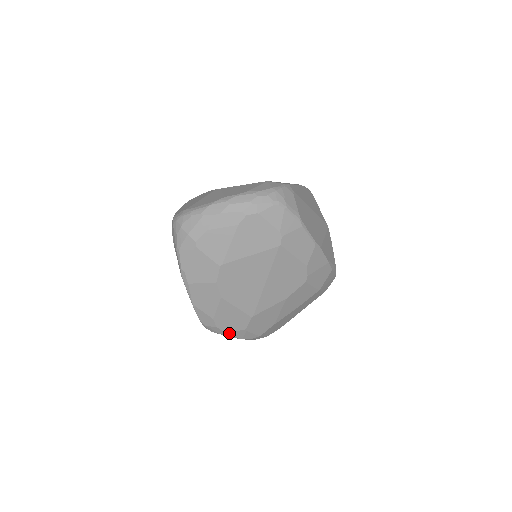
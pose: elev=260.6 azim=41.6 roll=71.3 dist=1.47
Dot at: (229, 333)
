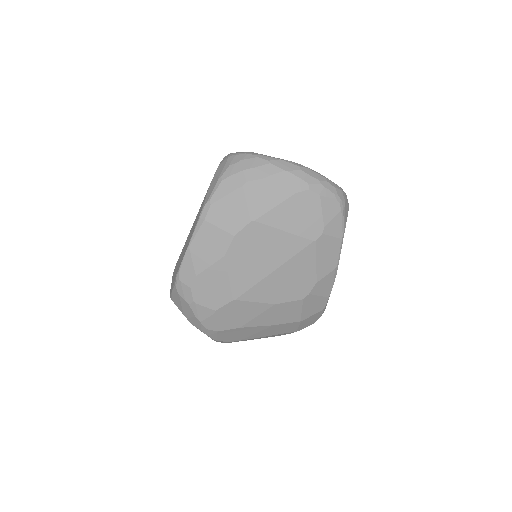
Dot at: (196, 304)
